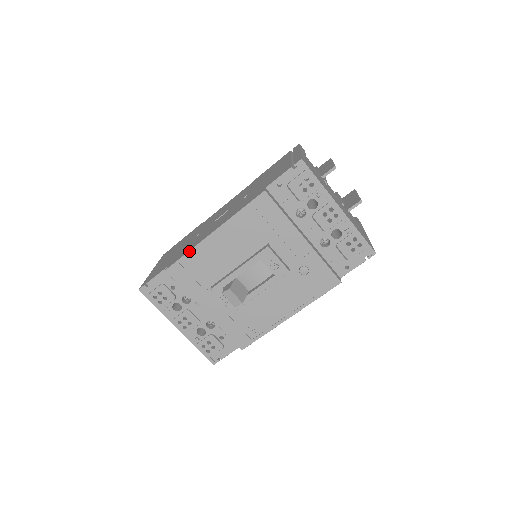
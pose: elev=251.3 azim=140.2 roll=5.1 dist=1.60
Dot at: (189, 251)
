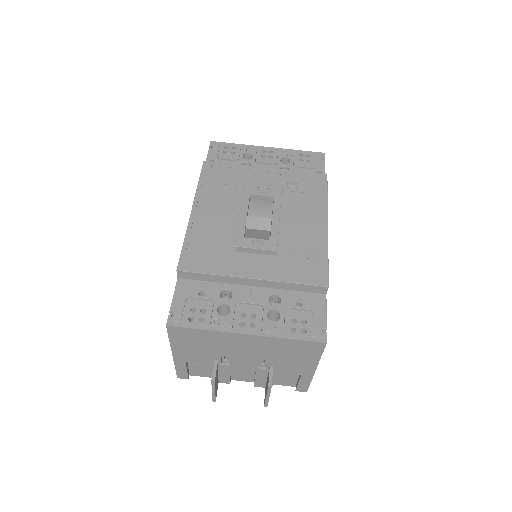
Dot at: (184, 238)
